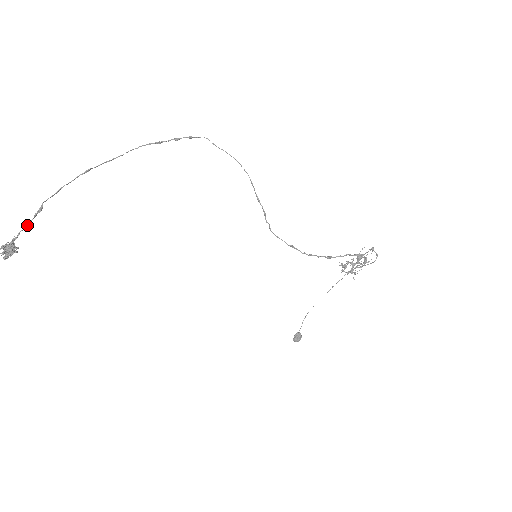
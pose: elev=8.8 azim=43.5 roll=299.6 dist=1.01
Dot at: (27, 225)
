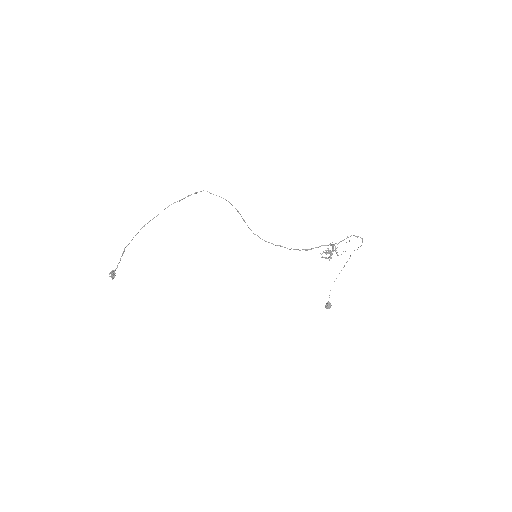
Dot at: occluded
